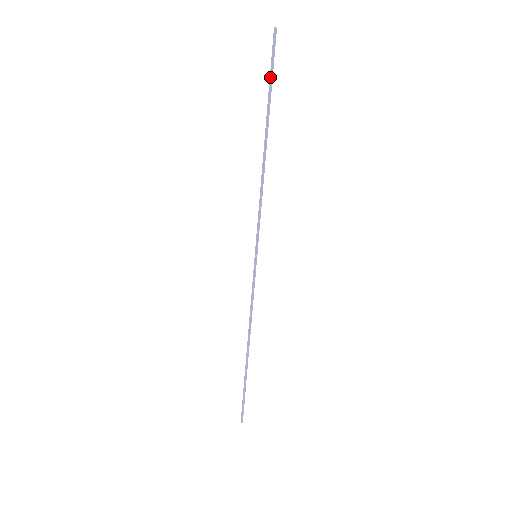
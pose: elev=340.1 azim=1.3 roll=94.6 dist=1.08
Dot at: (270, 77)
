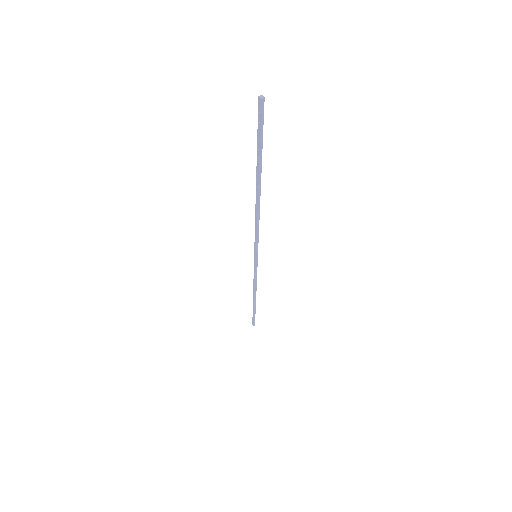
Dot at: (260, 143)
